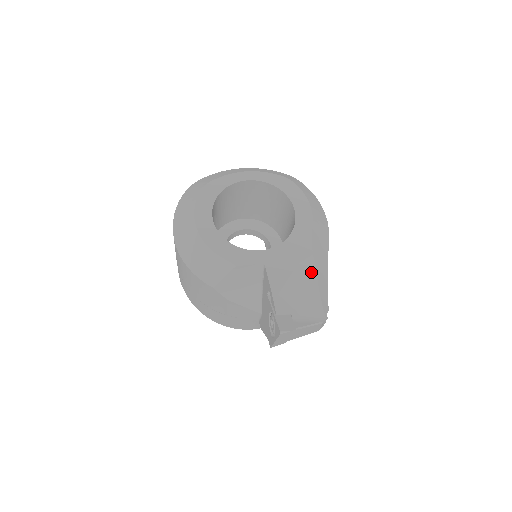
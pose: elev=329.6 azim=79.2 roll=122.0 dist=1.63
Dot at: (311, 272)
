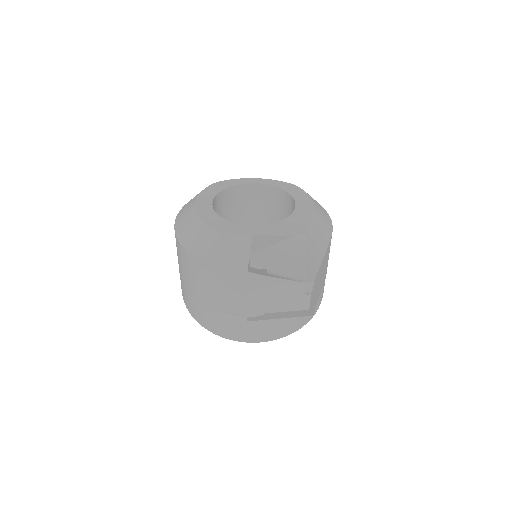
Dot at: (300, 246)
